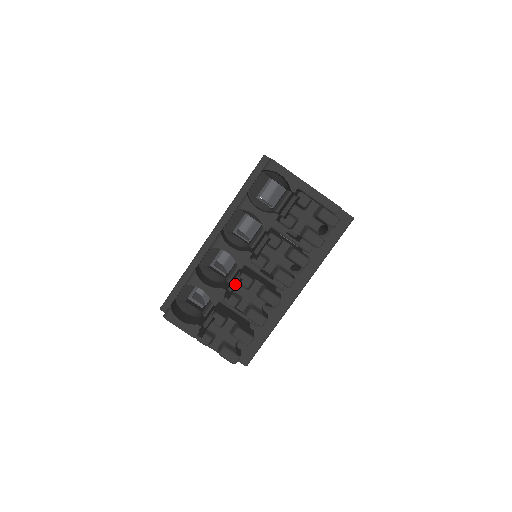
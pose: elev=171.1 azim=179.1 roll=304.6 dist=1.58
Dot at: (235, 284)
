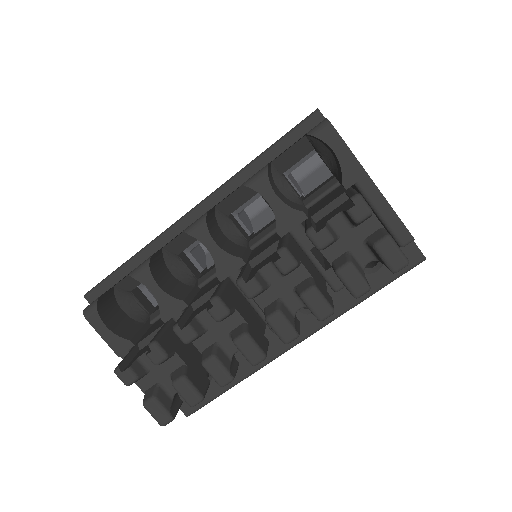
Dot at: (204, 301)
